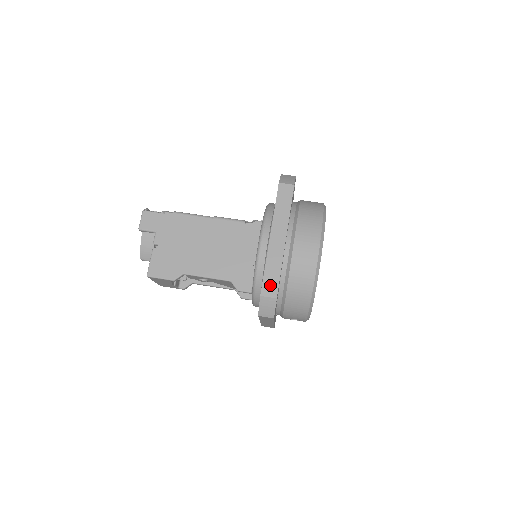
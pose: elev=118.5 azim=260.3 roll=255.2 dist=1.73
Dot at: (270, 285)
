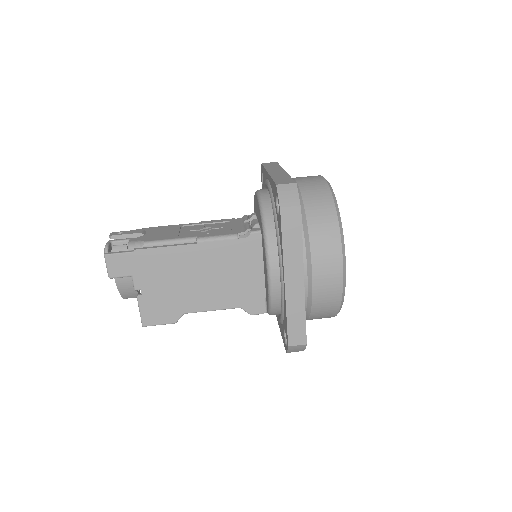
Dot at: (296, 333)
